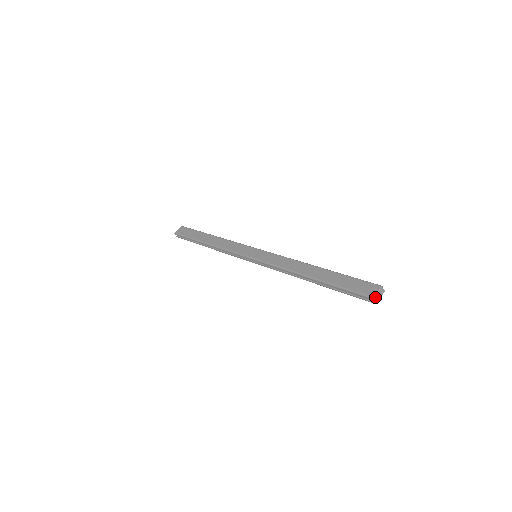
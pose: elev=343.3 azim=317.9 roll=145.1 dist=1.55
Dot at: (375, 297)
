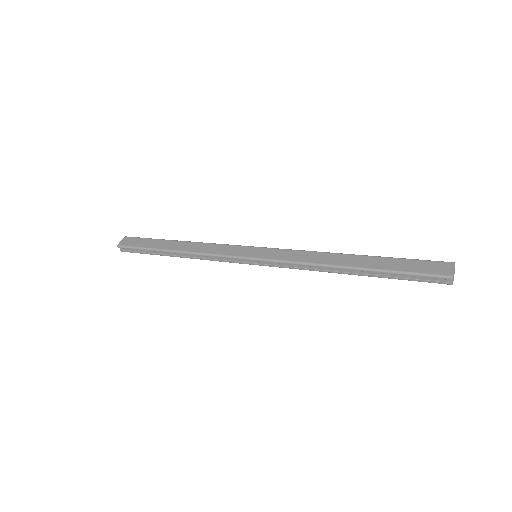
Dot at: (453, 276)
